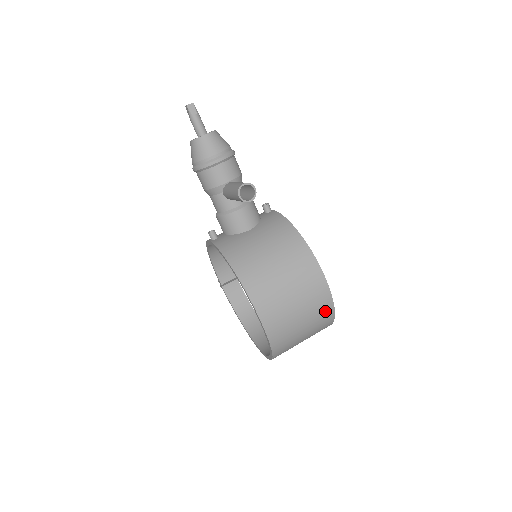
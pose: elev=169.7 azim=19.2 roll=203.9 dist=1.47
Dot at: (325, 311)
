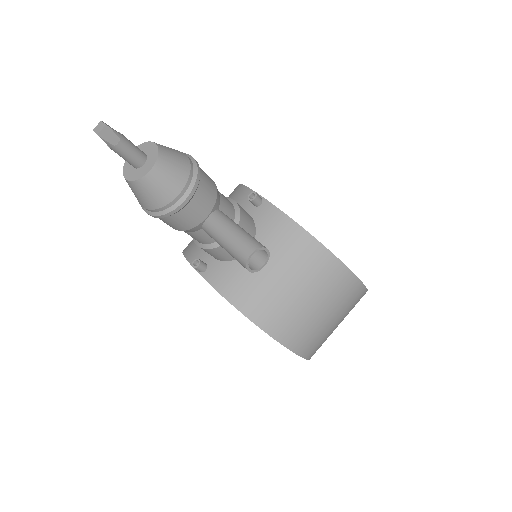
Dot at: (359, 300)
